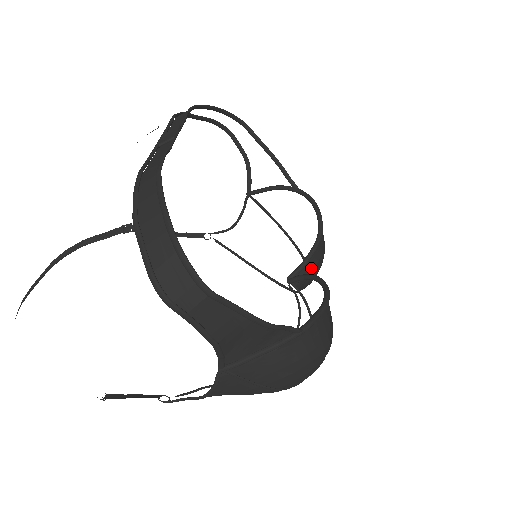
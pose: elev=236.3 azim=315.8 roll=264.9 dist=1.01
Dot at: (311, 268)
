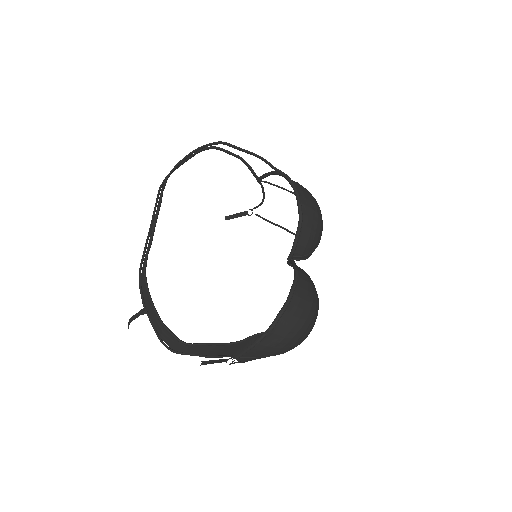
Dot at: (304, 245)
